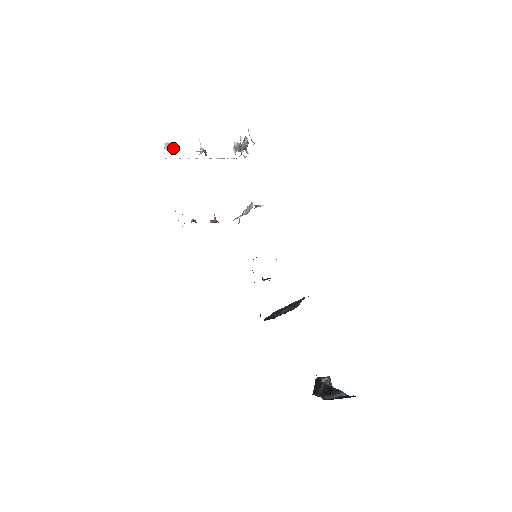
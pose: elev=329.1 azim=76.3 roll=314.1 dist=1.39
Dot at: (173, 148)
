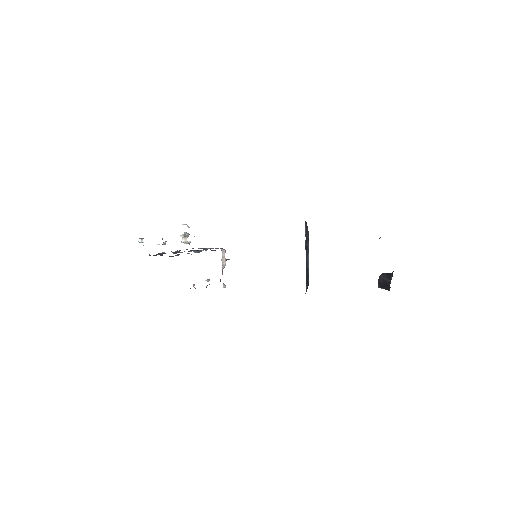
Dot at: occluded
